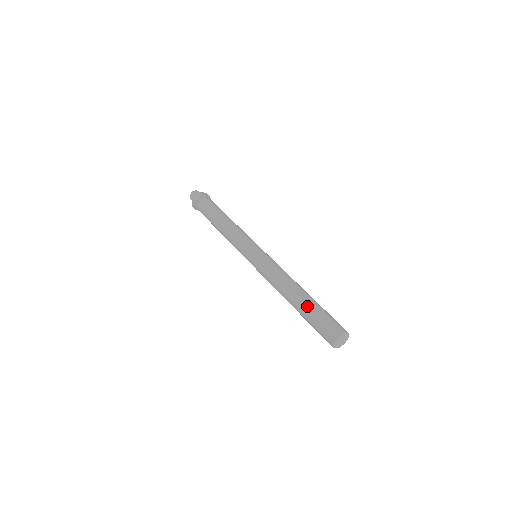
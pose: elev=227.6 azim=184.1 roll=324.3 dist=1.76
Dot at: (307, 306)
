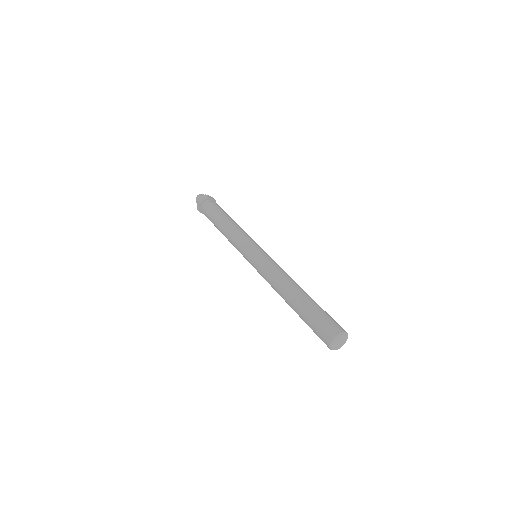
Dot at: occluded
